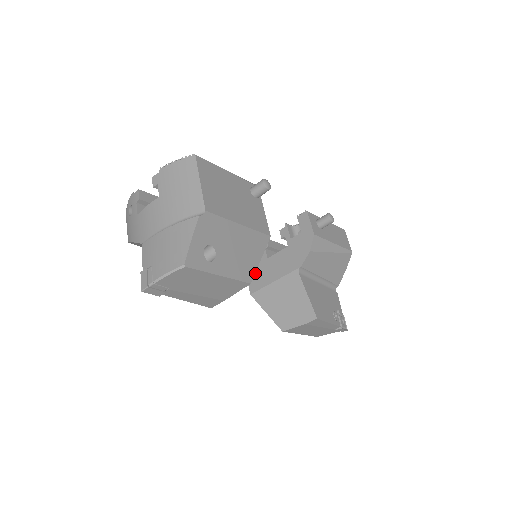
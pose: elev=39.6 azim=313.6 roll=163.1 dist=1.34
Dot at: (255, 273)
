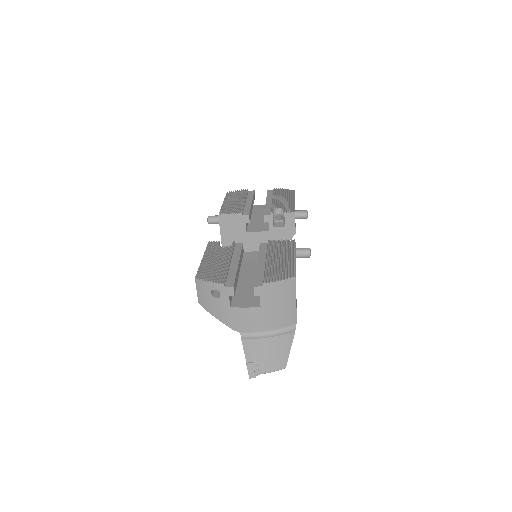
Dot at: (231, 238)
